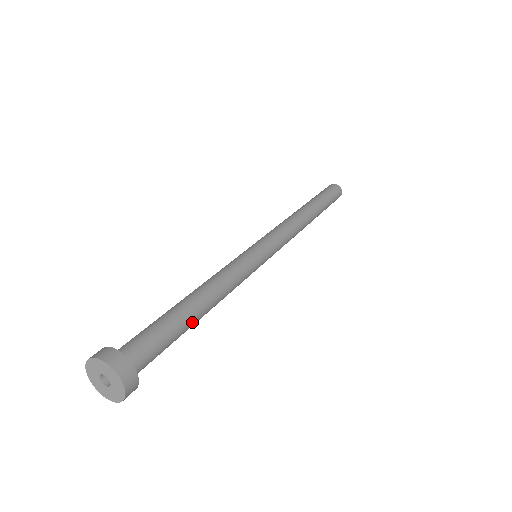
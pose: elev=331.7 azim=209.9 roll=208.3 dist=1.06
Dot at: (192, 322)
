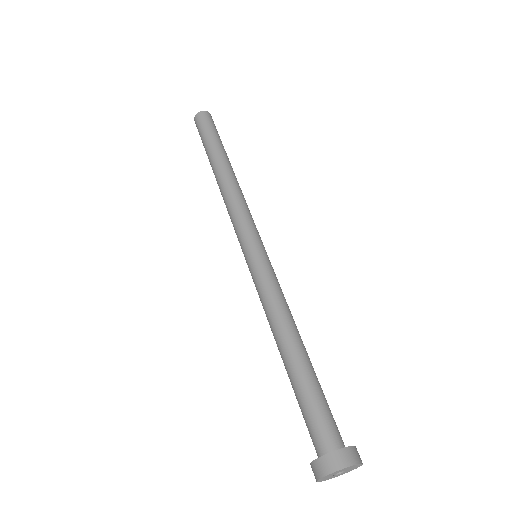
Dot at: occluded
